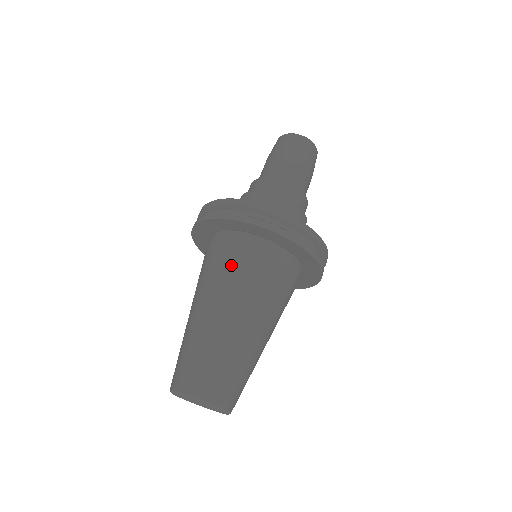
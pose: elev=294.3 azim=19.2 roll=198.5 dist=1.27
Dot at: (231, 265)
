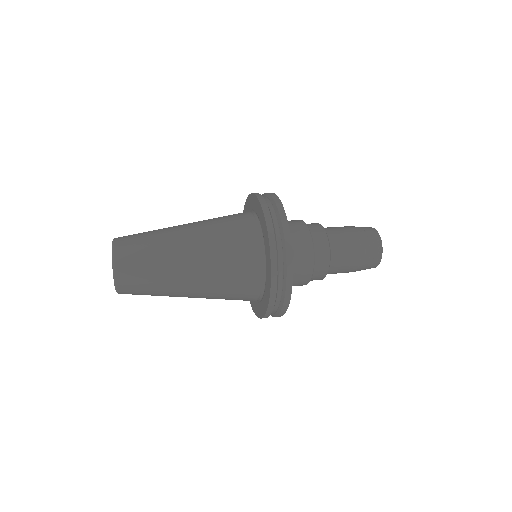
Dot at: (230, 236)
